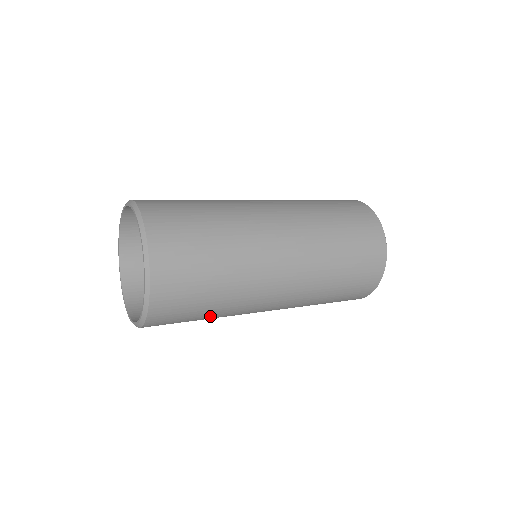
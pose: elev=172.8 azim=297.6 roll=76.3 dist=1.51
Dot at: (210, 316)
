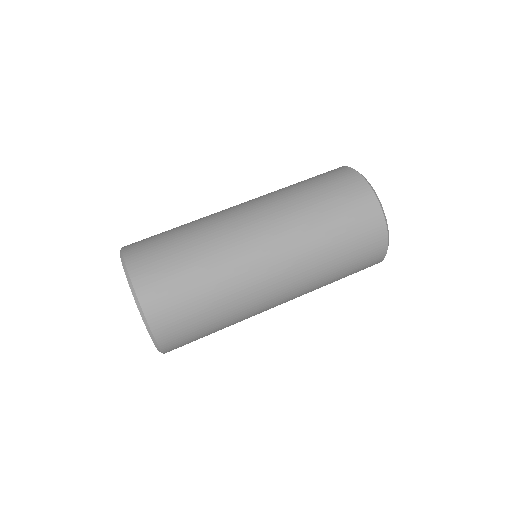
Dot at: occluded
